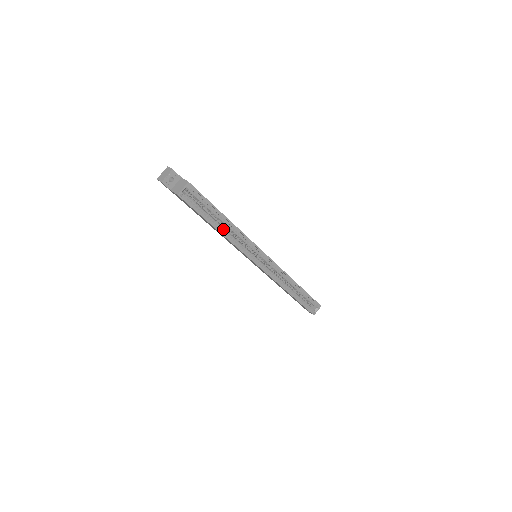
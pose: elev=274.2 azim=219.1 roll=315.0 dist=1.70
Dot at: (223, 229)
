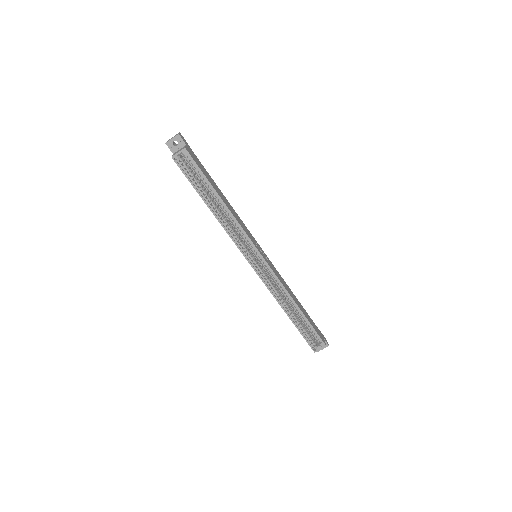
Dot at: occluded
